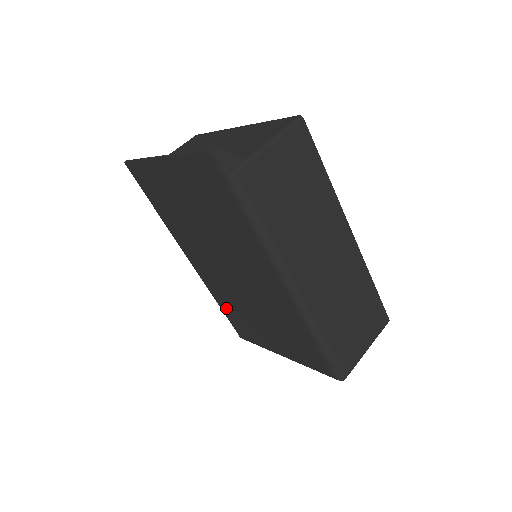
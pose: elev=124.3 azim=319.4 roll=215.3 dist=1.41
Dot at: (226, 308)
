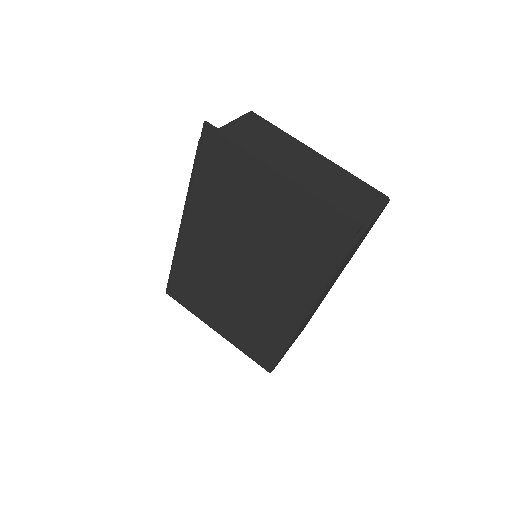
Dot at: (183, 273)
